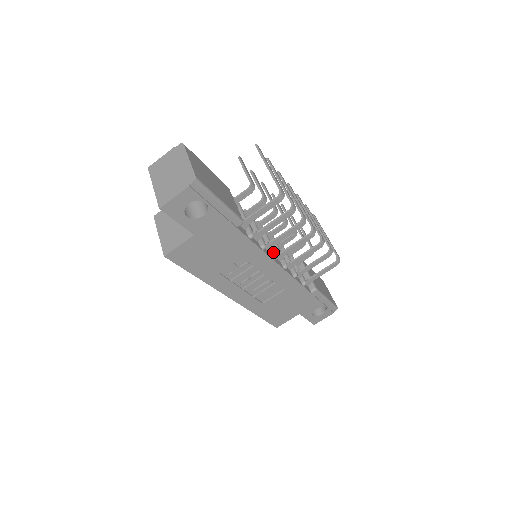
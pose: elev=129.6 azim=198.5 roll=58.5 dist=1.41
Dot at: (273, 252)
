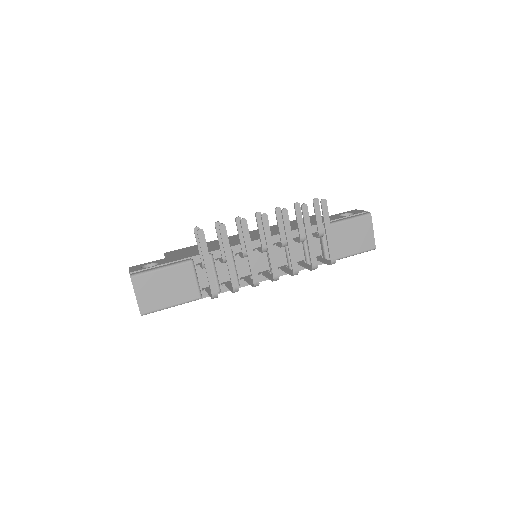
Dot at: occluded
